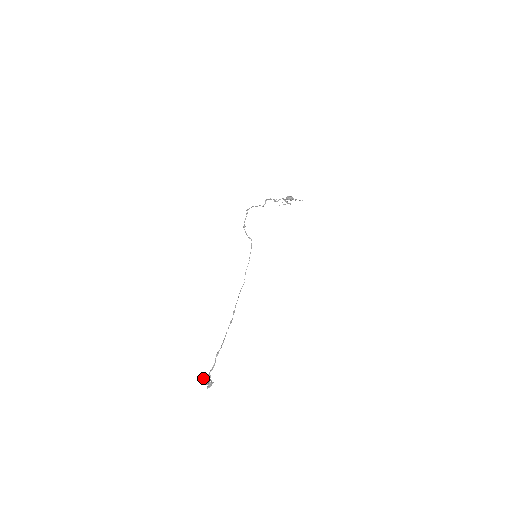
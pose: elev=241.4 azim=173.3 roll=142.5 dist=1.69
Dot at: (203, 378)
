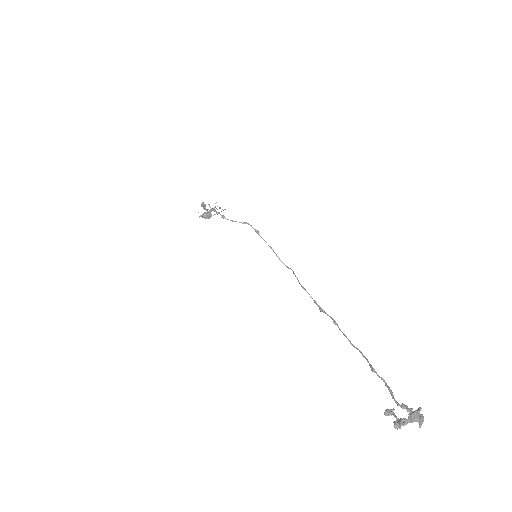
Dot at: (397, 418)
